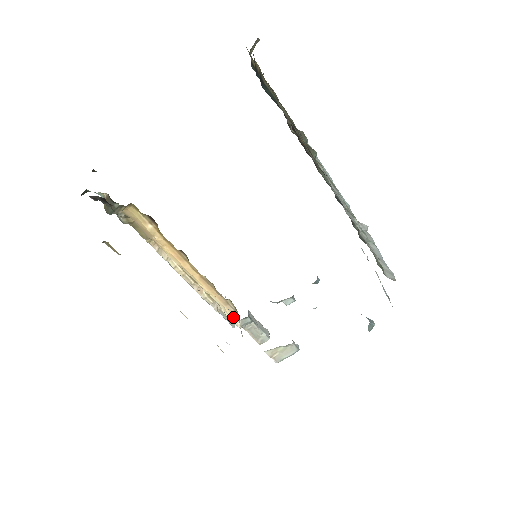
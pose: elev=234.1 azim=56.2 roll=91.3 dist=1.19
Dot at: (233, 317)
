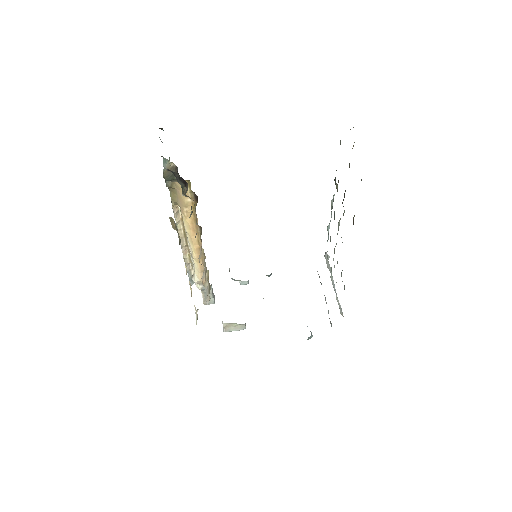
Dot at: (201, 281)
